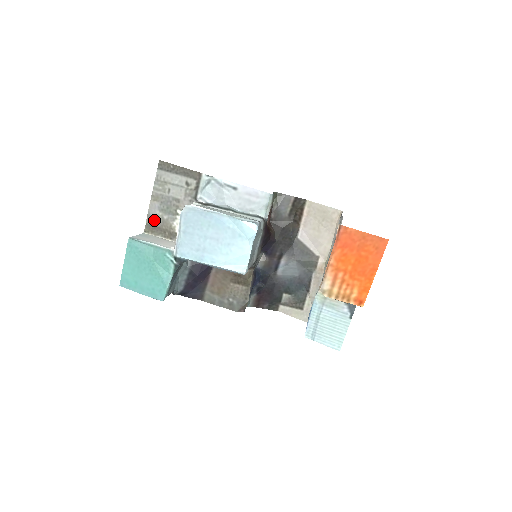
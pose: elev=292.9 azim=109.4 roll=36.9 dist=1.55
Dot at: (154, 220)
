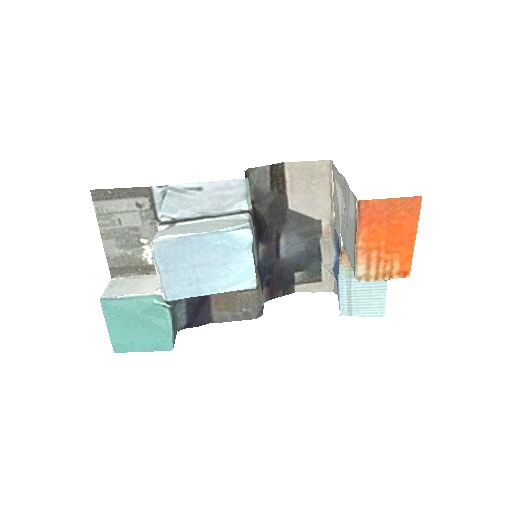
Dot at: (117, 261)
